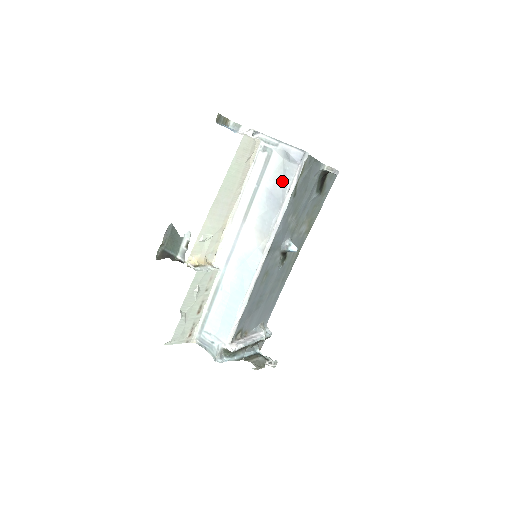
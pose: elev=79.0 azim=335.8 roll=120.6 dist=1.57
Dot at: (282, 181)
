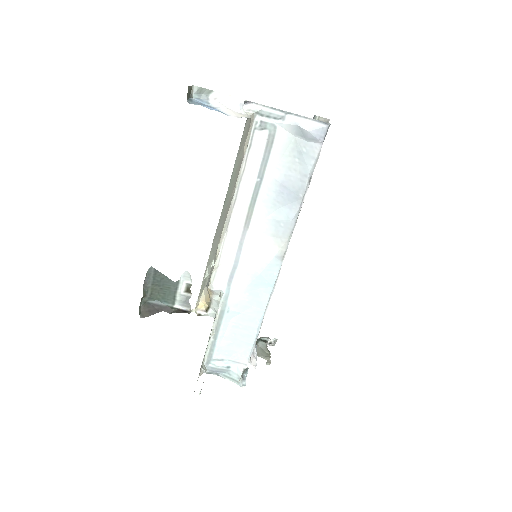
Dot at: (298, 168)
